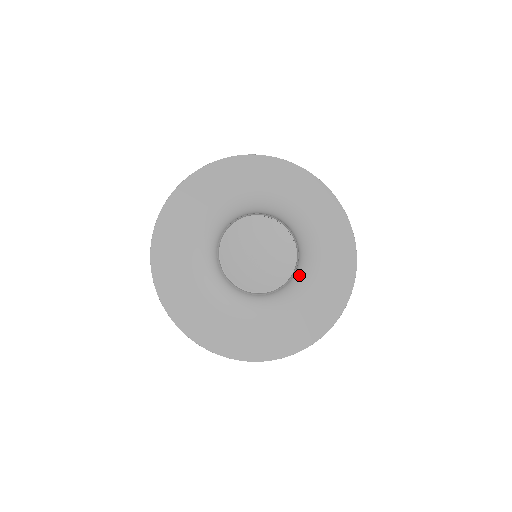
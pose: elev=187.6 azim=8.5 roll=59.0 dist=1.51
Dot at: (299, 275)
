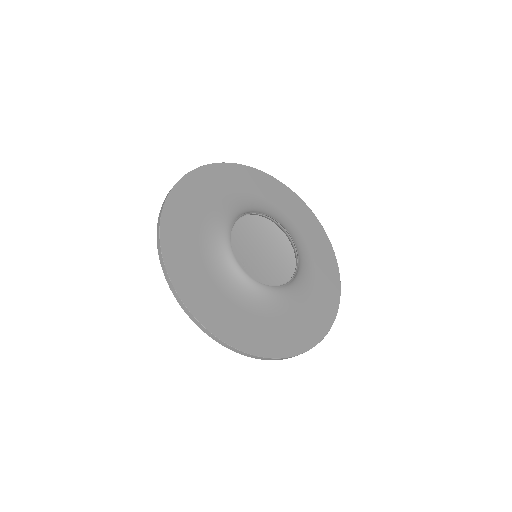
Dot at: (298, 277)
